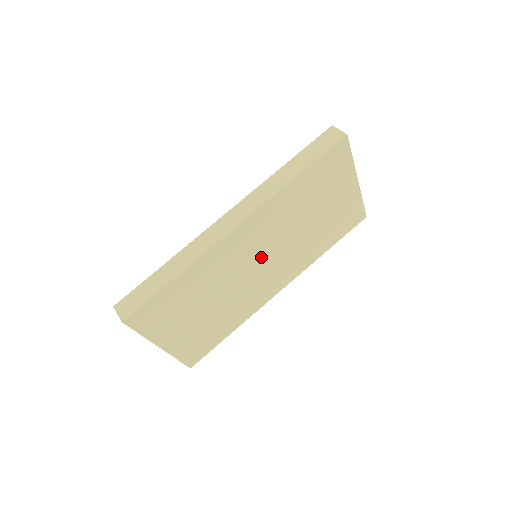
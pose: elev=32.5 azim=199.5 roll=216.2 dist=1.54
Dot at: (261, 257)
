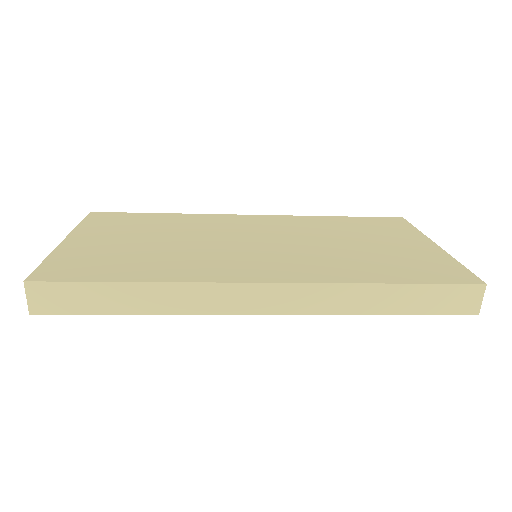
Dot at: occluded
